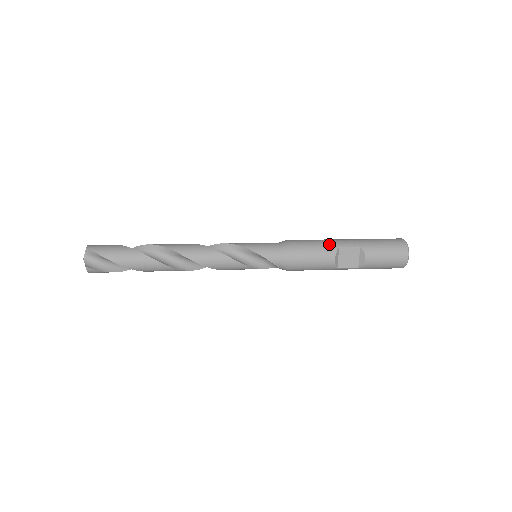
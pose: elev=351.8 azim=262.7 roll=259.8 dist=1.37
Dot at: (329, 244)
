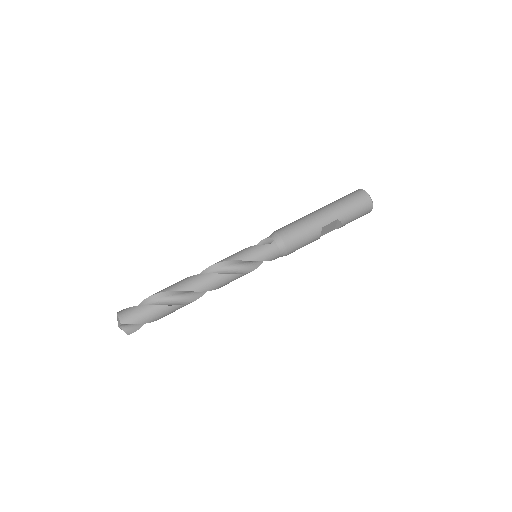
Dot at: (314, 228)
